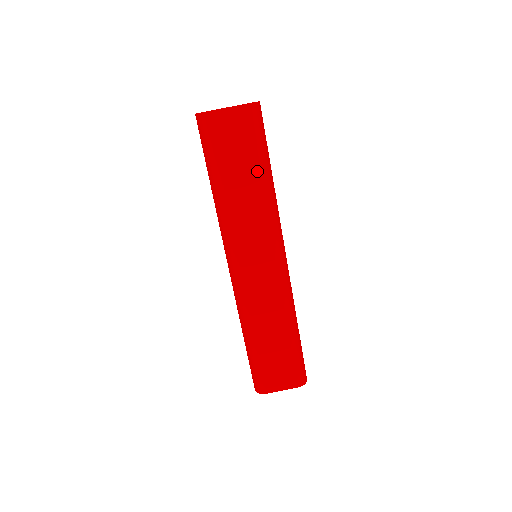
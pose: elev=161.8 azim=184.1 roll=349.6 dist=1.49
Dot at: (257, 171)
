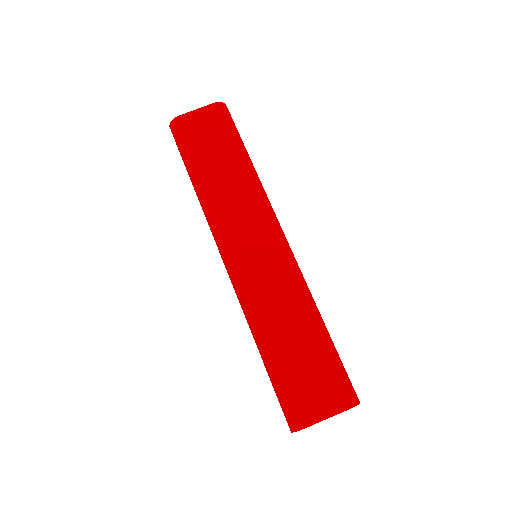
Dot at: (234, 155)
